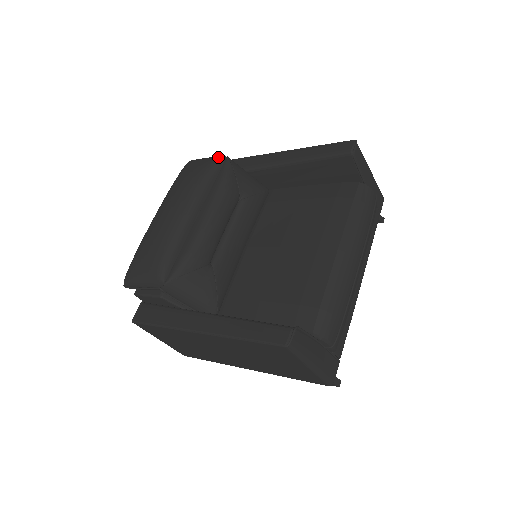
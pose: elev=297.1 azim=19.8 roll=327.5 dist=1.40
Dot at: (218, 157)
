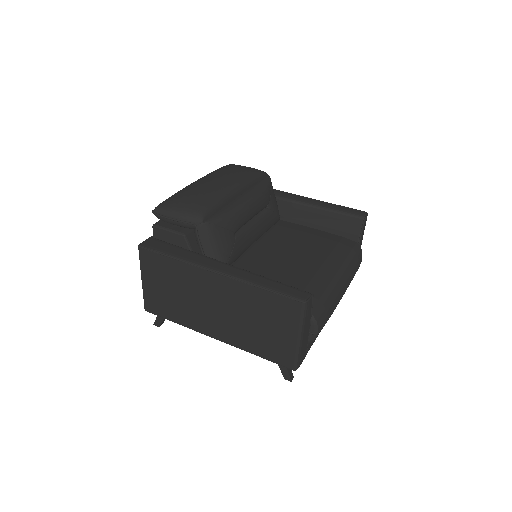
Dot at: (263, 171)
